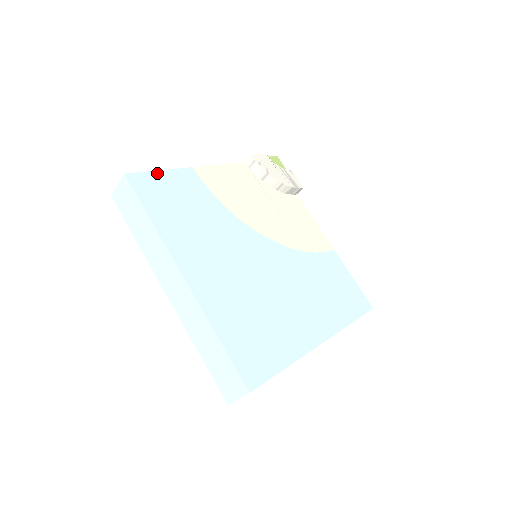
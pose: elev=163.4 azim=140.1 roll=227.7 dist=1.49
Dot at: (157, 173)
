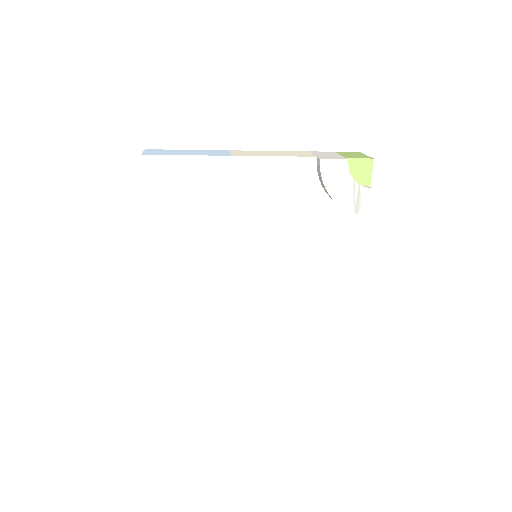
Dot at: (180, 158)
